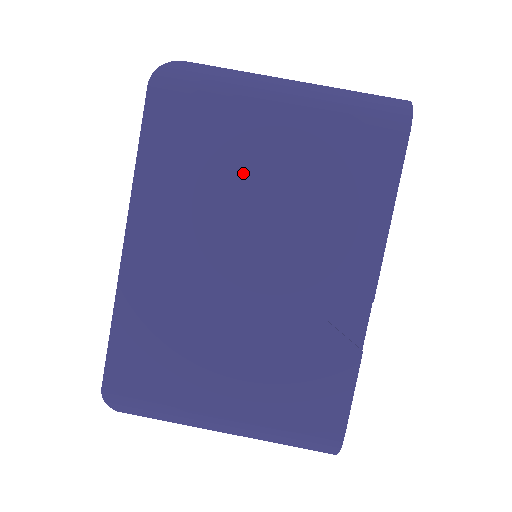
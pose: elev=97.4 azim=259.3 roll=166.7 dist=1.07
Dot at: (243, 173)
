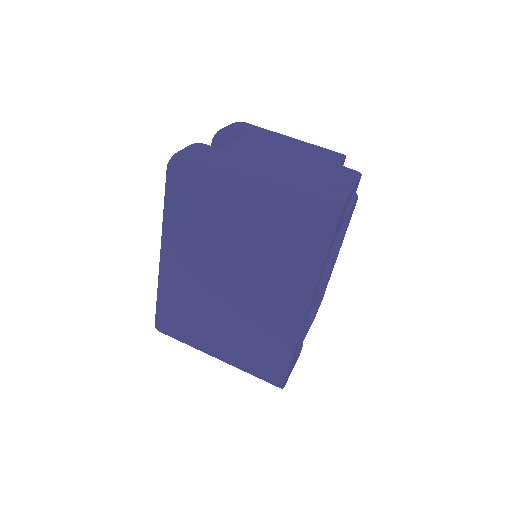
Dot at: (226, 232)
